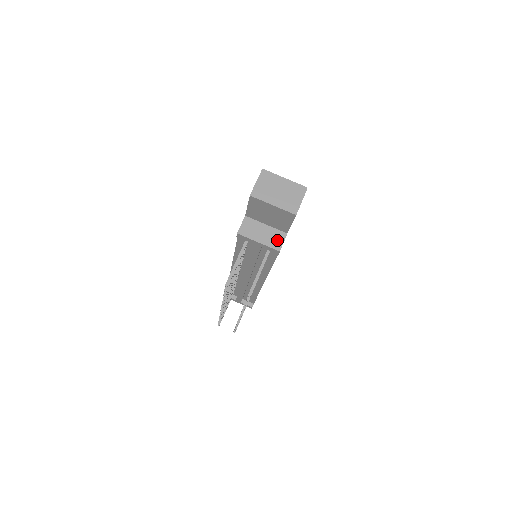
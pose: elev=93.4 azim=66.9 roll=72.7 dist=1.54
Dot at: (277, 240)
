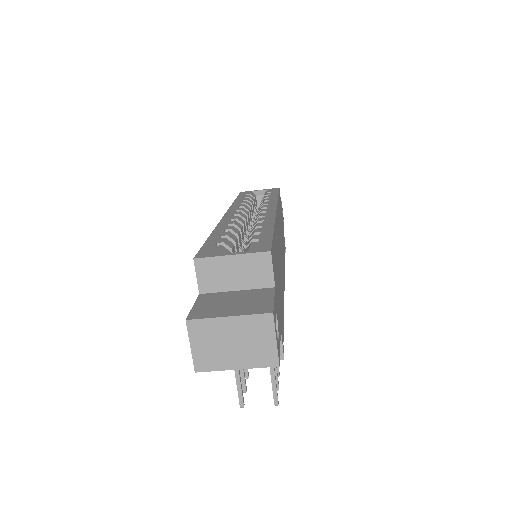
Dot at: occluded
